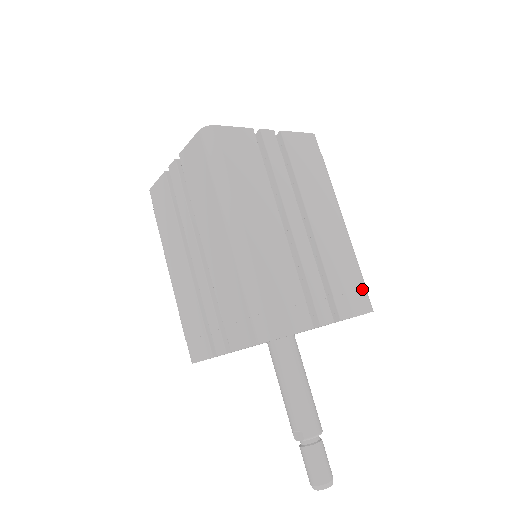
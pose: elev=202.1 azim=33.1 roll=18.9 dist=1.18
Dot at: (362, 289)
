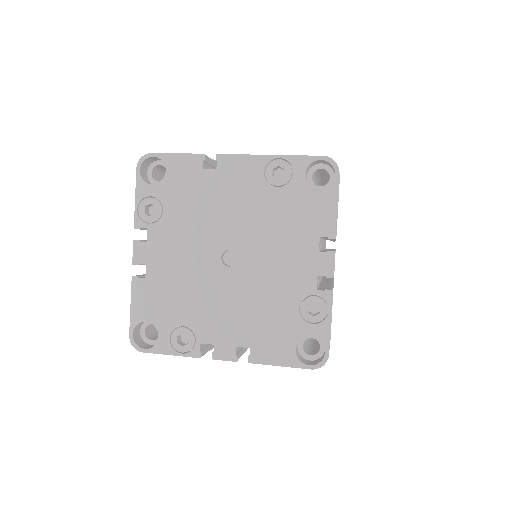
Dot at: occluded
